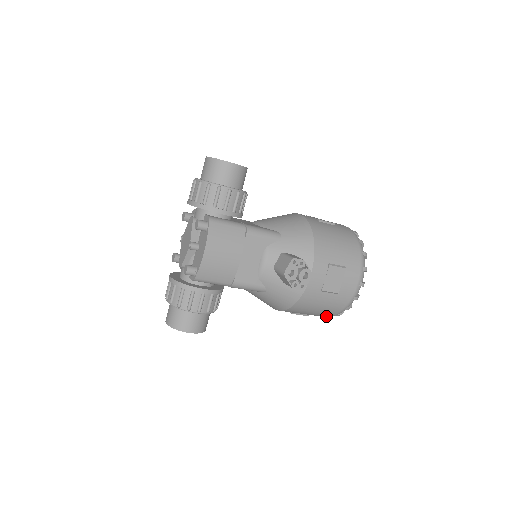
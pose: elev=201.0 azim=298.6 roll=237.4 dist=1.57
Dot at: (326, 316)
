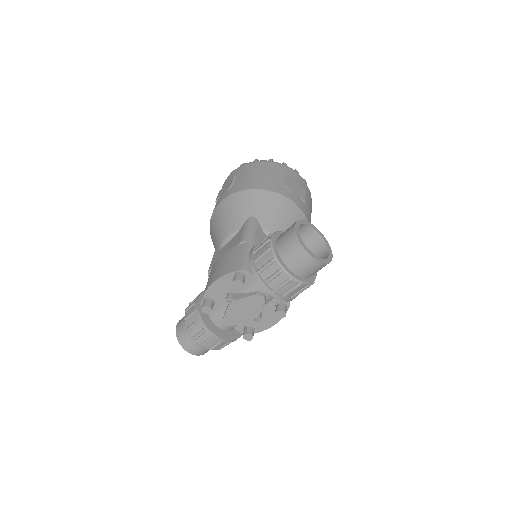
Dot at: occluded
